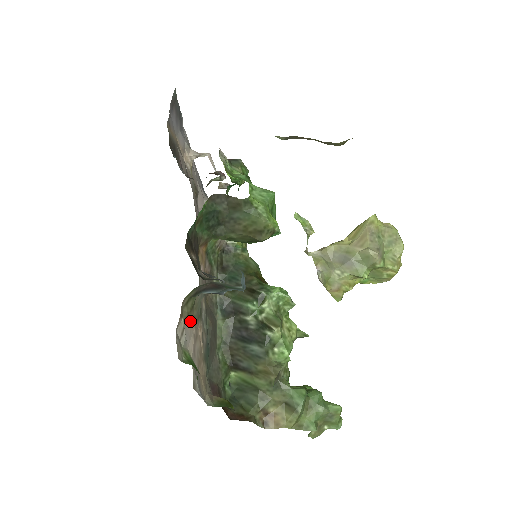
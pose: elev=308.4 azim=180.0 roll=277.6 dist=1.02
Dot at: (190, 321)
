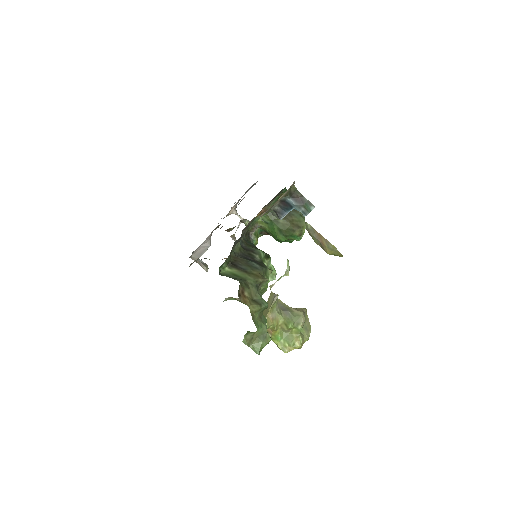
Dot at: (279, 198)
